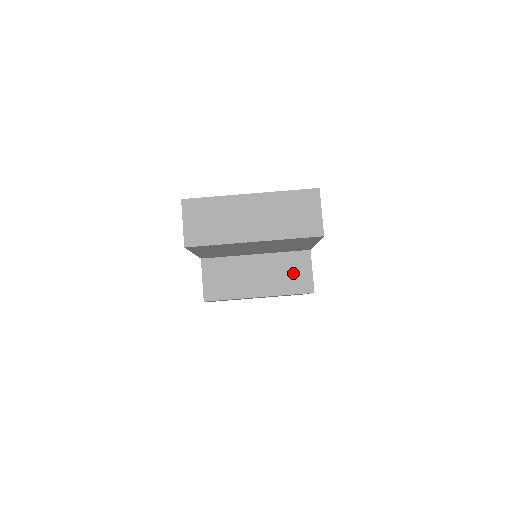
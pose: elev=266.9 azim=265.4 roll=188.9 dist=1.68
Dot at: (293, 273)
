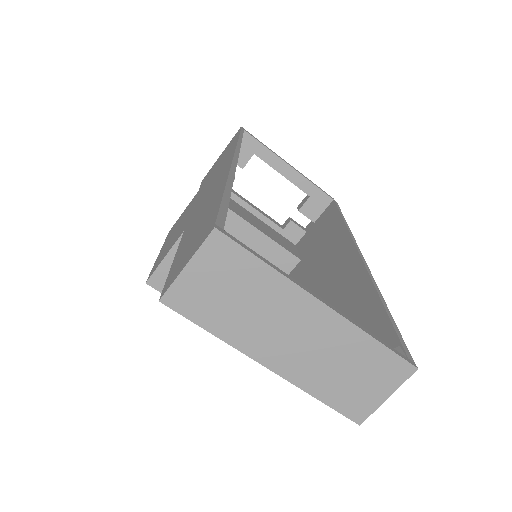
Dot at: occluded
